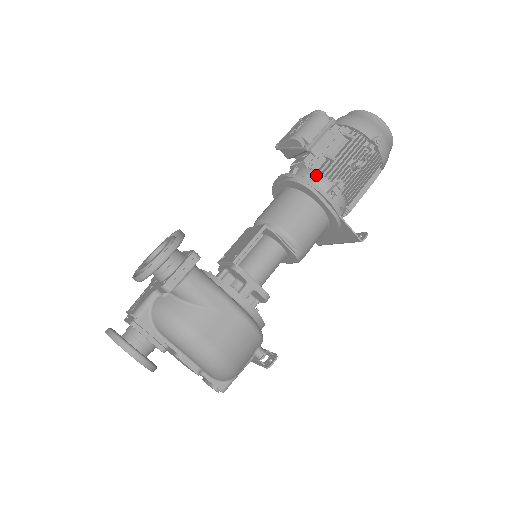
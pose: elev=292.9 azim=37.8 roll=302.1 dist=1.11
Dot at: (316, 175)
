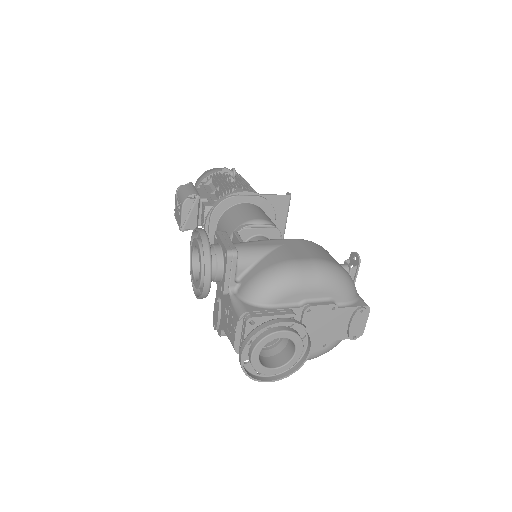
Dot at: occluded
